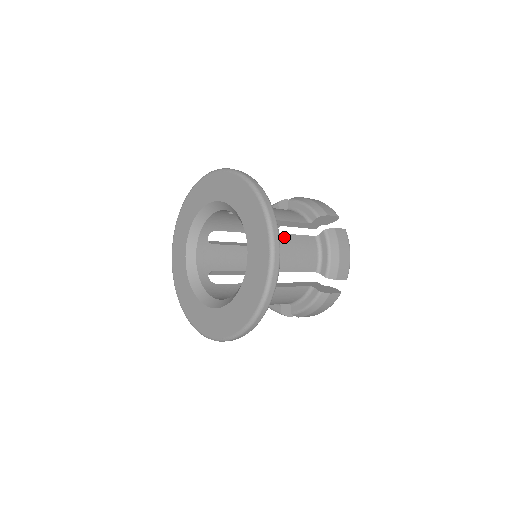
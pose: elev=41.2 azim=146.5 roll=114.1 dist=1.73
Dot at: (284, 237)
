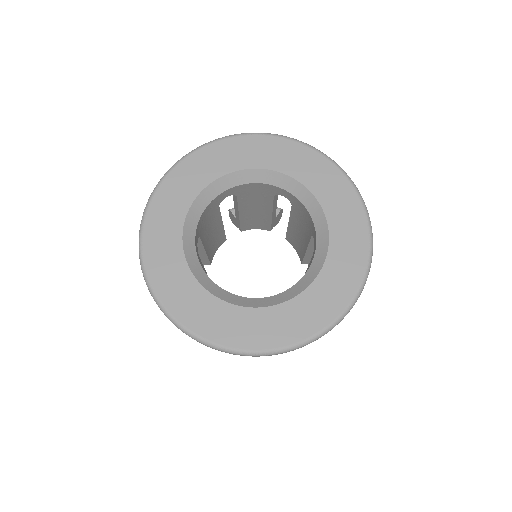
Dot at: occluded
